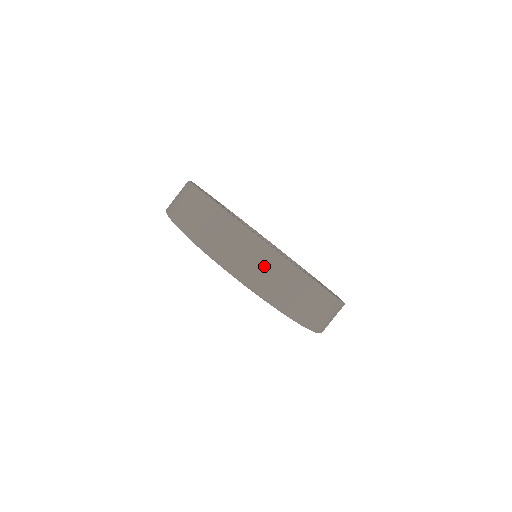
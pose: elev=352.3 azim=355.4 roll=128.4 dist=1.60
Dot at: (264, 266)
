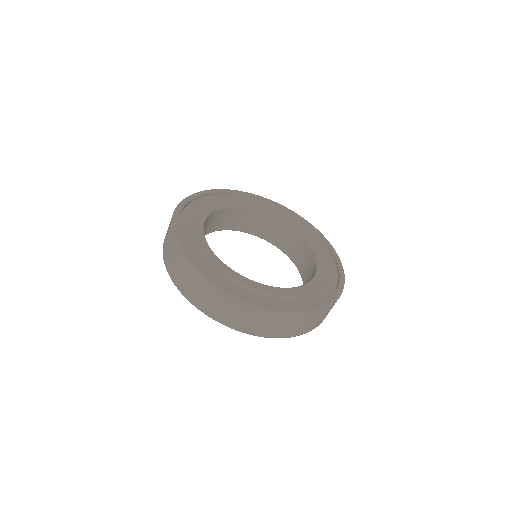
Dot at: (208, 297)
